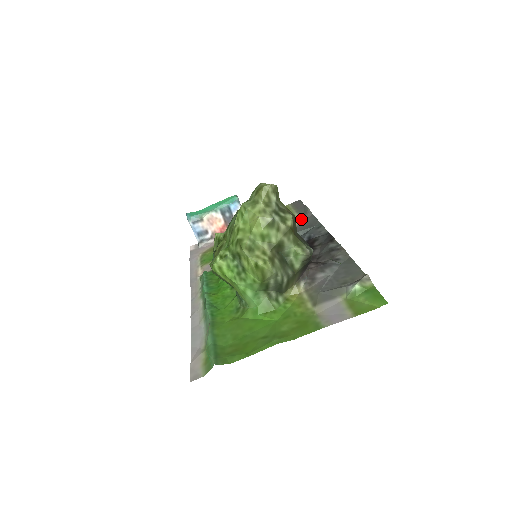
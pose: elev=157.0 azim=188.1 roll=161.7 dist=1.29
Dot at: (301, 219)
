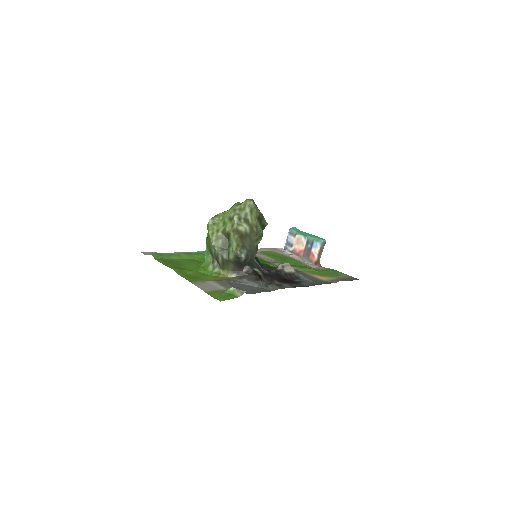
Dot at: (327, 280)
